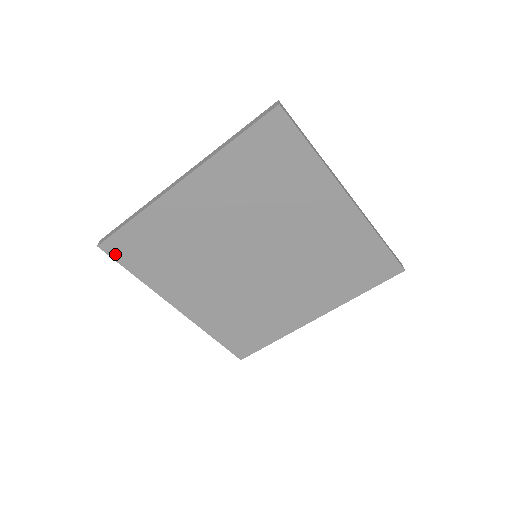
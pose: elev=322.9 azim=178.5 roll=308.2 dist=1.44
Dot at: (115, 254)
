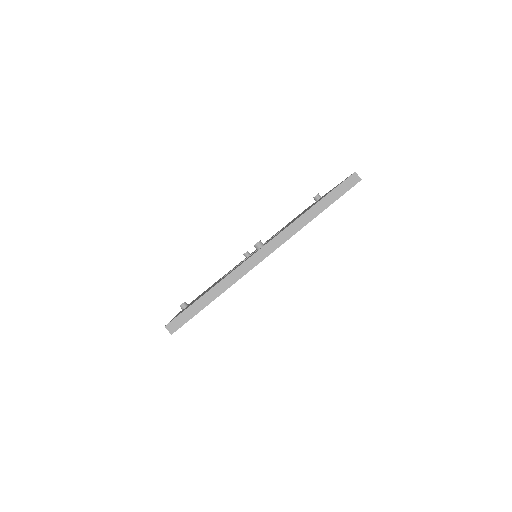
Dot at: occluded
